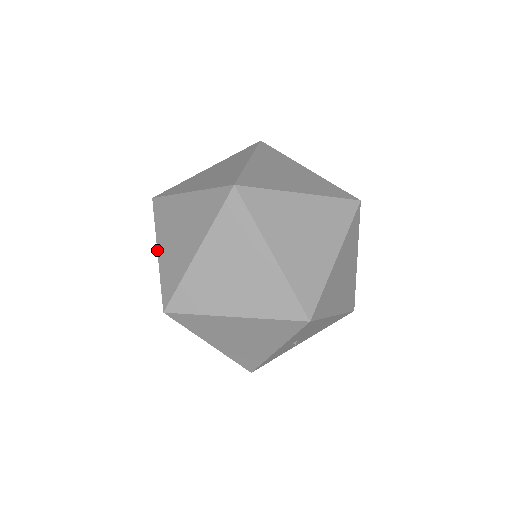
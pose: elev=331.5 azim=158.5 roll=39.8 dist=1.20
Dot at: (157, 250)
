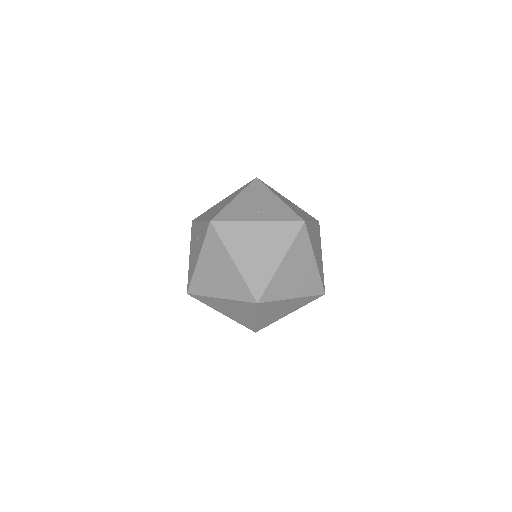
Dot at: occluded
